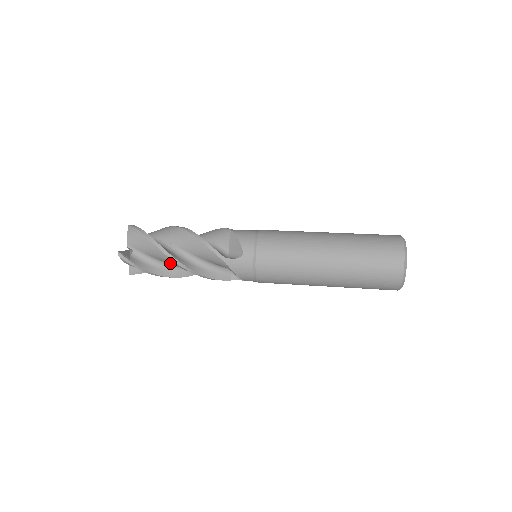
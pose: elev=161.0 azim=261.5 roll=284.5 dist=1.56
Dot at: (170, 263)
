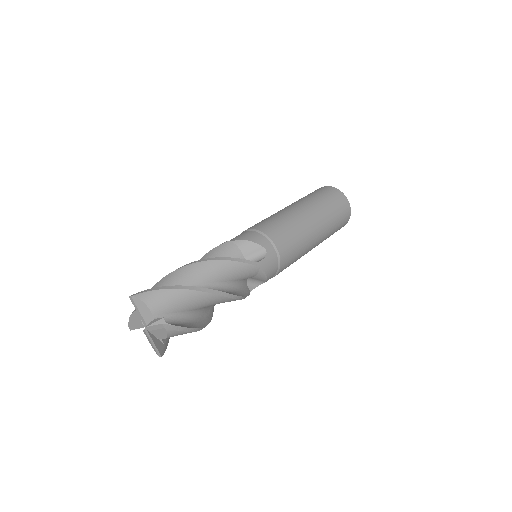
Dot at: (209, 304)
